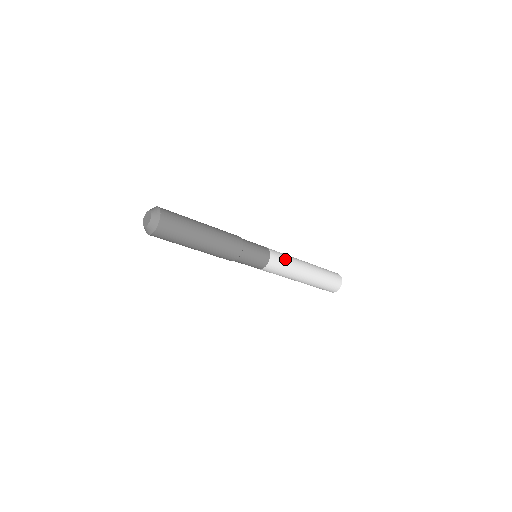
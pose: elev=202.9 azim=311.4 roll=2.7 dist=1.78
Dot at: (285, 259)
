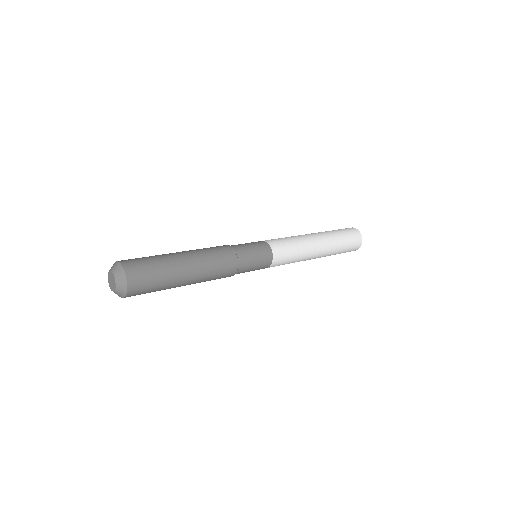
Dot at: (288, 263)
